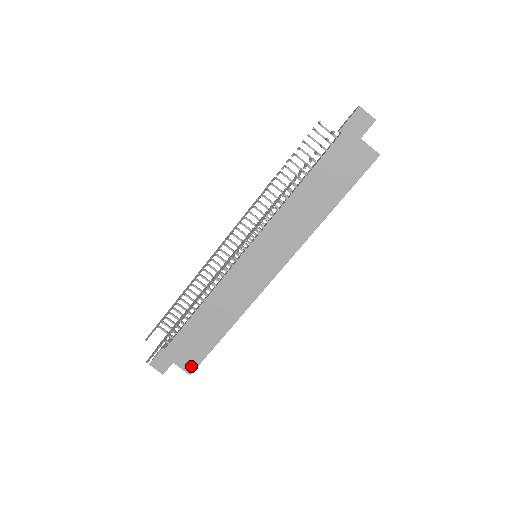
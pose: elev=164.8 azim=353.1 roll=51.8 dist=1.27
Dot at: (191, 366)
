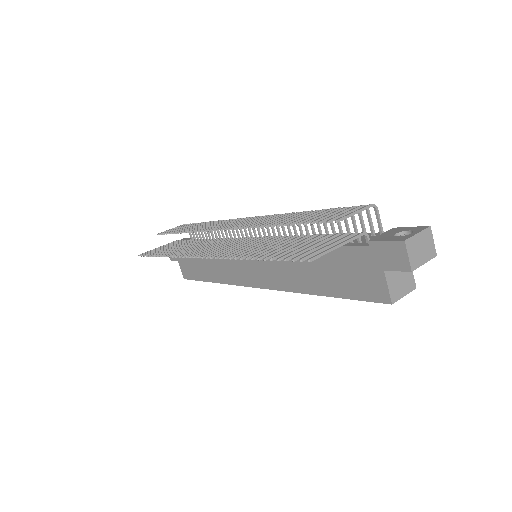
Dot at: (186, 275)
